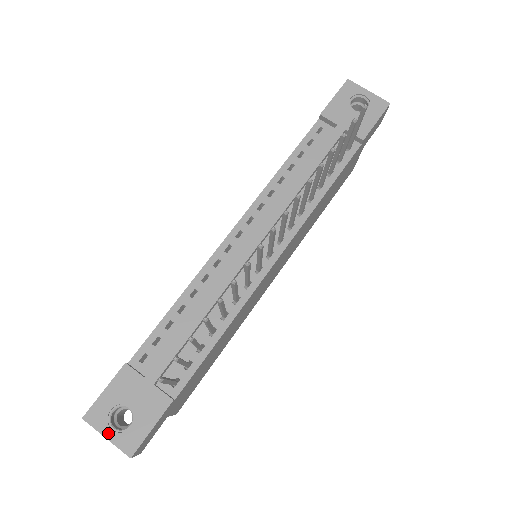
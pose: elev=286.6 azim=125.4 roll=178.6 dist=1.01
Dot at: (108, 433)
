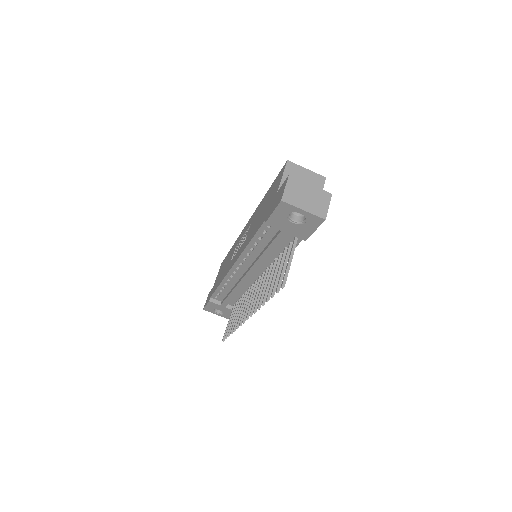
Dot at: (216, 314)
